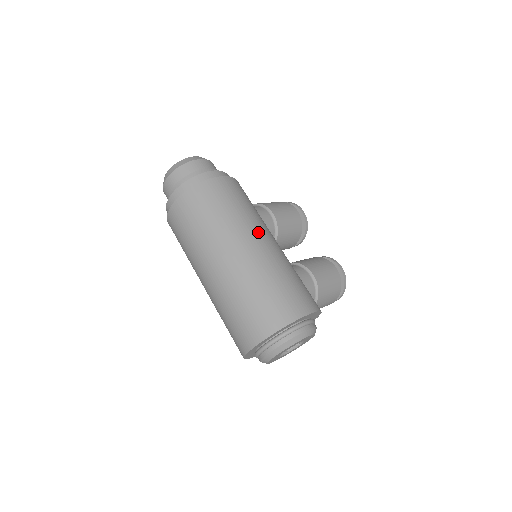
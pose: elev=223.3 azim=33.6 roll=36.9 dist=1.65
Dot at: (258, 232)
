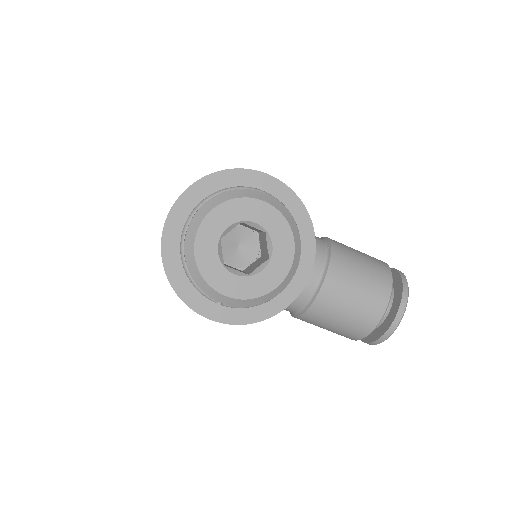
Dot at: occluded
